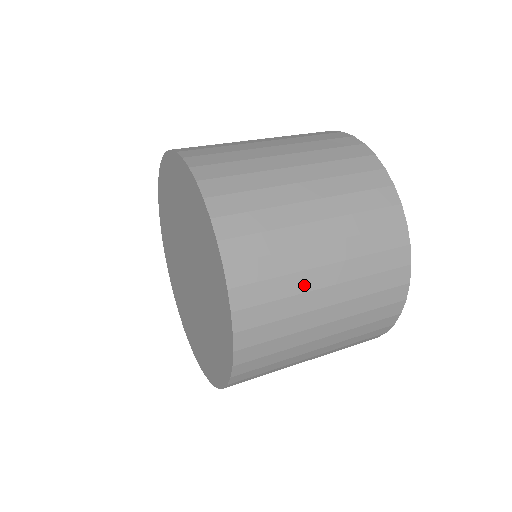
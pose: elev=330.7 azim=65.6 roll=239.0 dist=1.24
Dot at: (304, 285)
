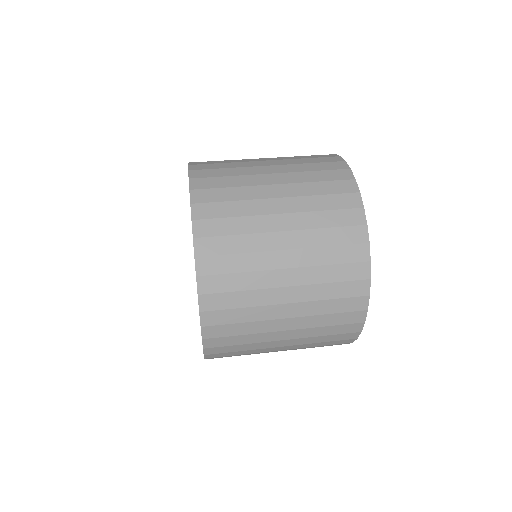
Dot at: occluded
